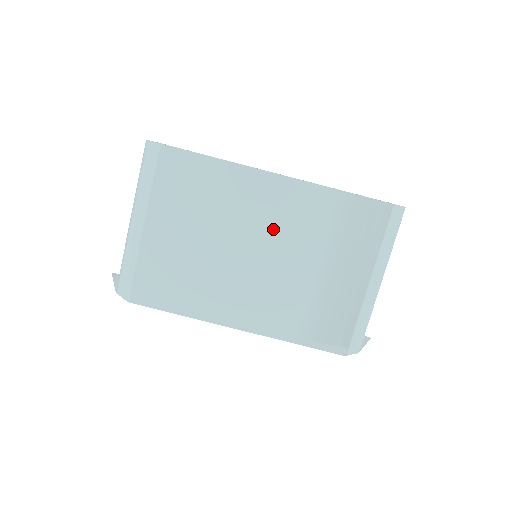
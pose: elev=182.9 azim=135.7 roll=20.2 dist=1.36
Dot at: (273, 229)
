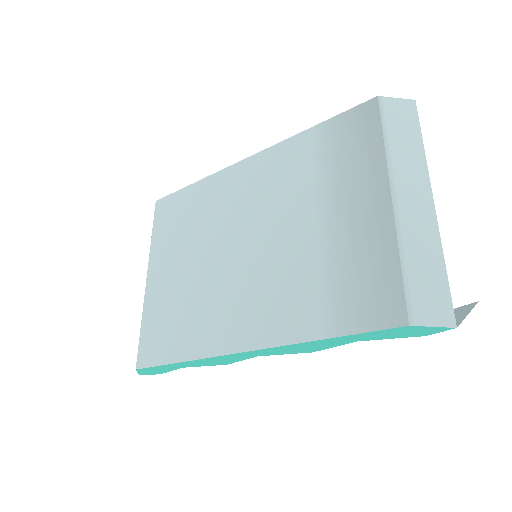
Dot at: (256, 209)
